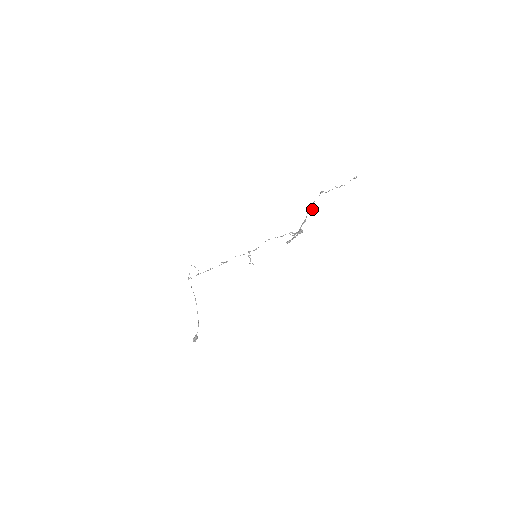
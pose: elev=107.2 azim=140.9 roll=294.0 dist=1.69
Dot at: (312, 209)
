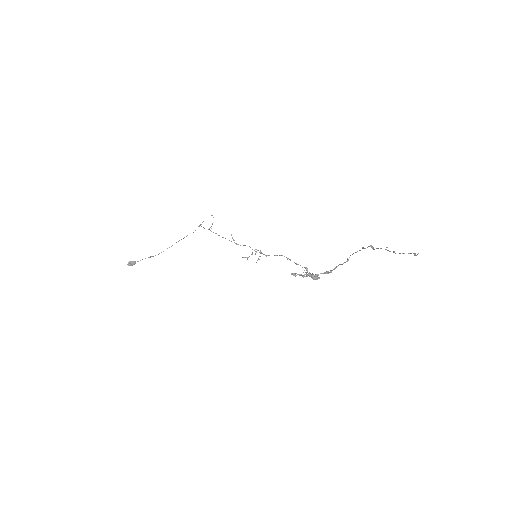
Dot at: (346, 261)
